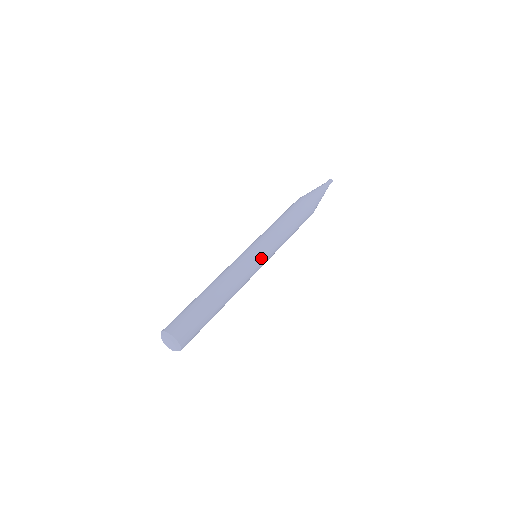
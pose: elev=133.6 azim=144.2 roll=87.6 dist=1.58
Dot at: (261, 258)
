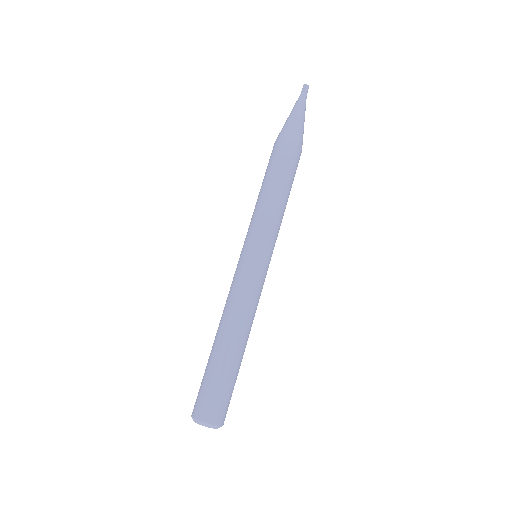
Dot at: (268, 264)
